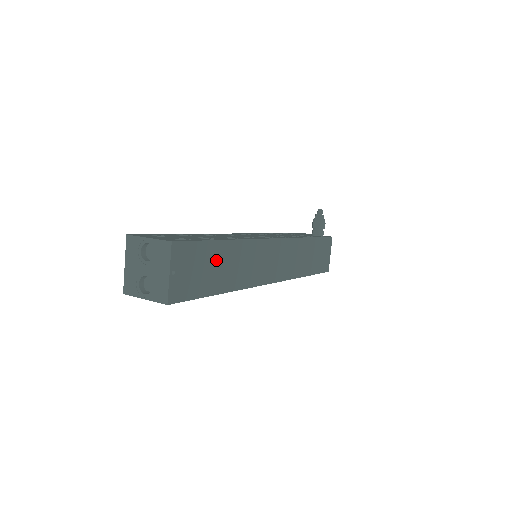
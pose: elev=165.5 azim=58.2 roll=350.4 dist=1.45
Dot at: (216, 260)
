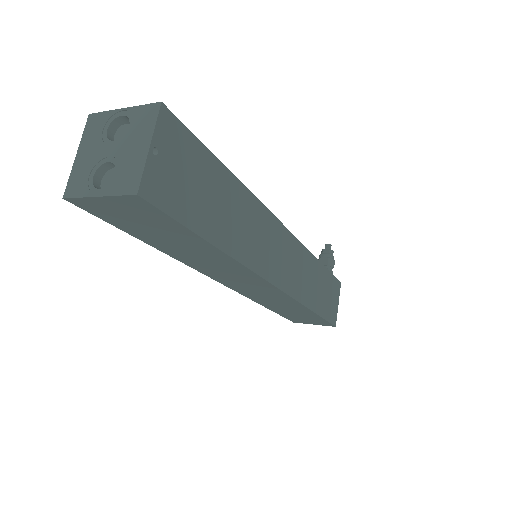
Dot at: (216, 189)
